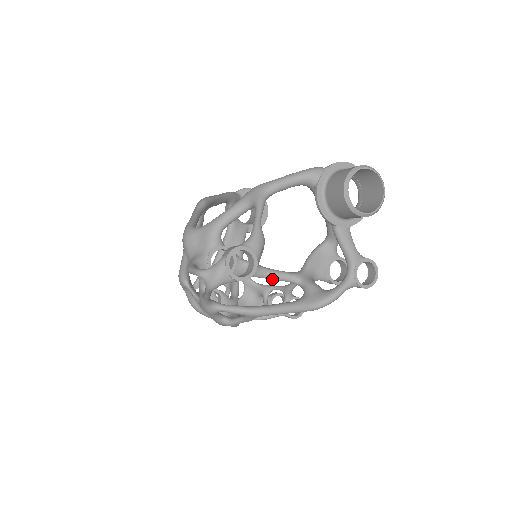
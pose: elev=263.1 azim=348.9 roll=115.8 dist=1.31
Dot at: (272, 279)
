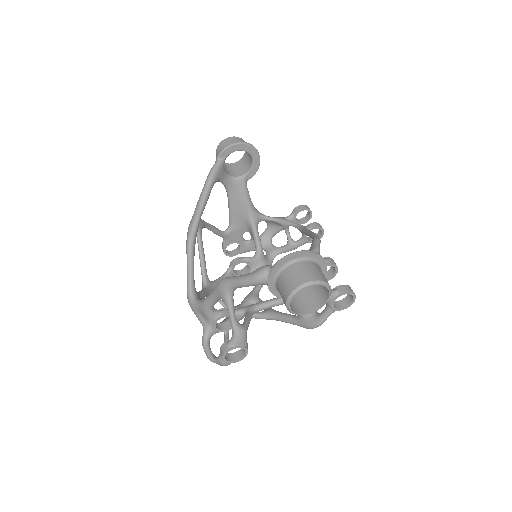
Dot at: (270, 307)
